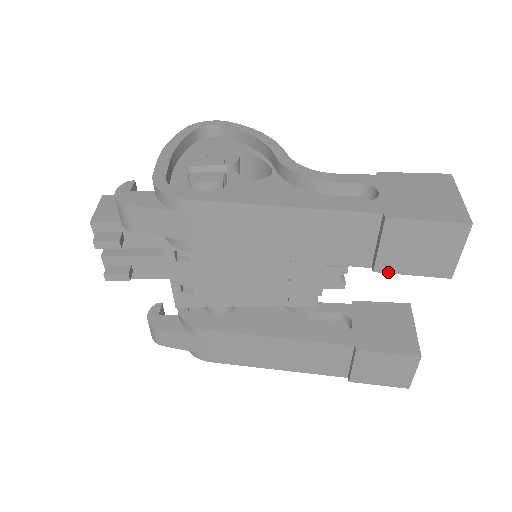
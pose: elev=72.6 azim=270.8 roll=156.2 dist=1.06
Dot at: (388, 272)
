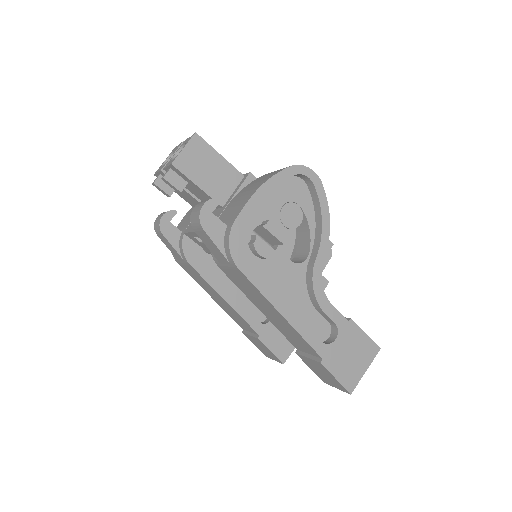
Dot at: occluded
